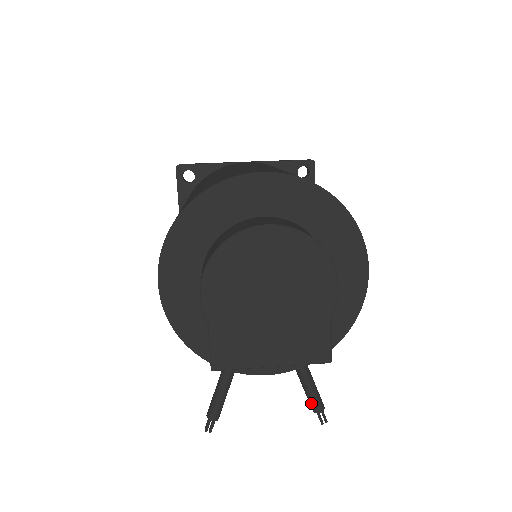
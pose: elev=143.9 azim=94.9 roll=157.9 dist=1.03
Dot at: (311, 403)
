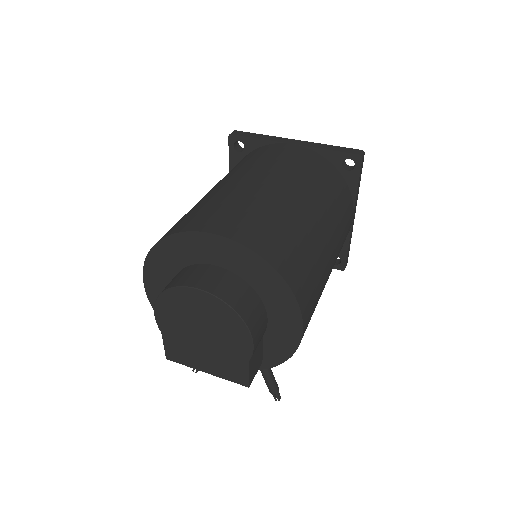
Dot at: (267, 386)
